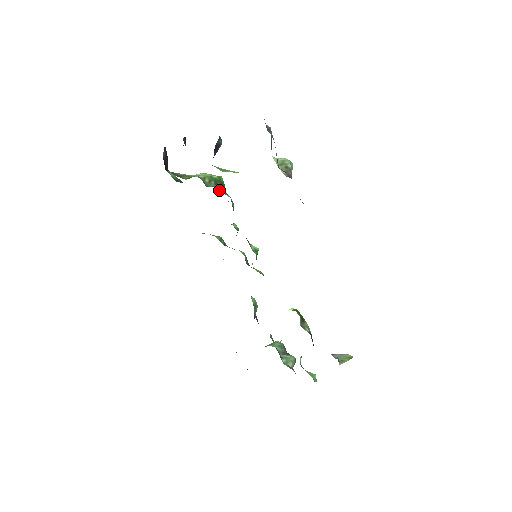
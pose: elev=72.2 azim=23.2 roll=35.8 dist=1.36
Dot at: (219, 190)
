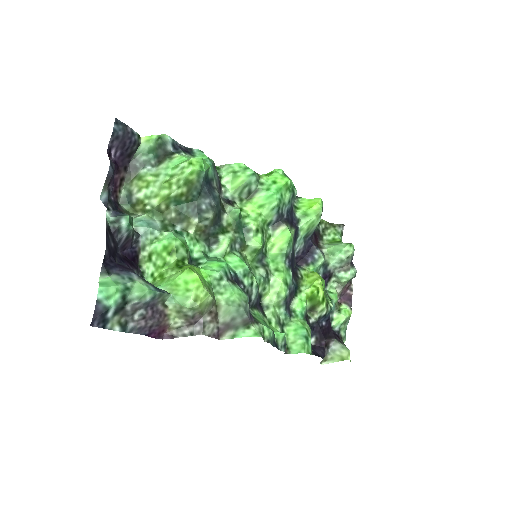
Dot at: (177, 224)
